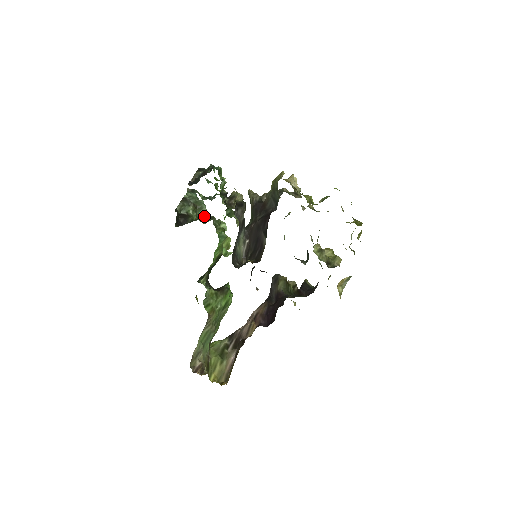
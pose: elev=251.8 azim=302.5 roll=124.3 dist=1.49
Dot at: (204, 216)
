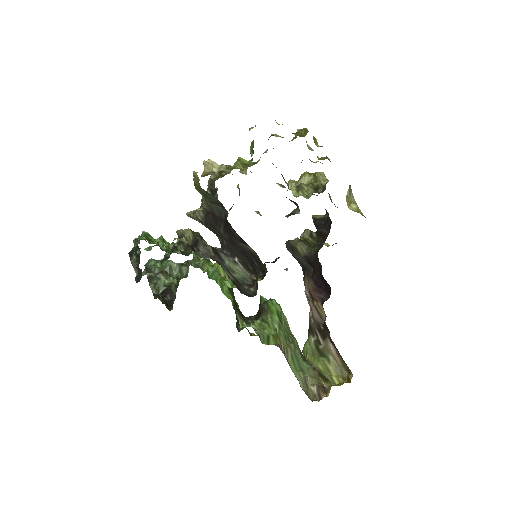
Dot at: (180, 271)
